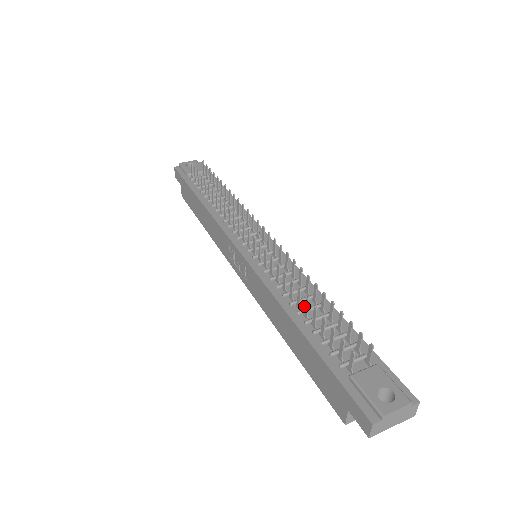
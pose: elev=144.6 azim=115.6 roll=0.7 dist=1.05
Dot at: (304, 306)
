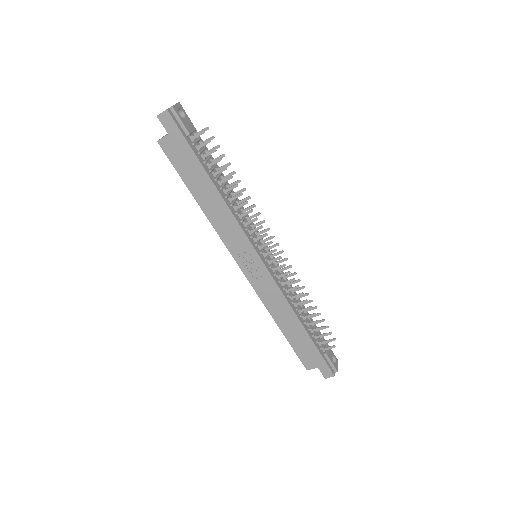
Dot at: (299, 310)
